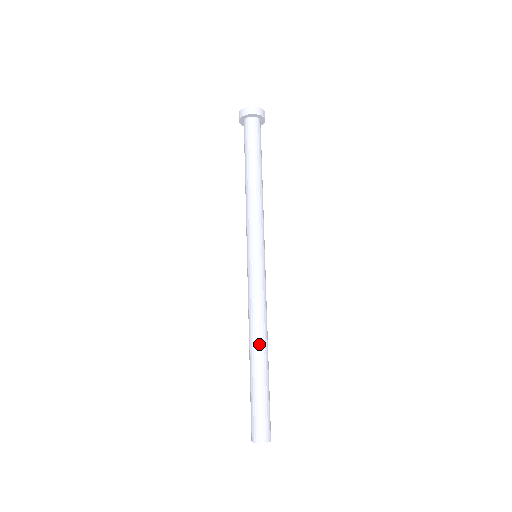
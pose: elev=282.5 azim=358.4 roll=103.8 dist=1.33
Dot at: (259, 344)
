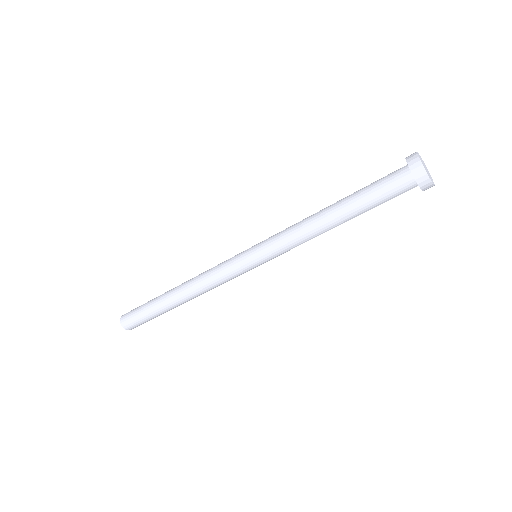
Dot at: (180, 293)
